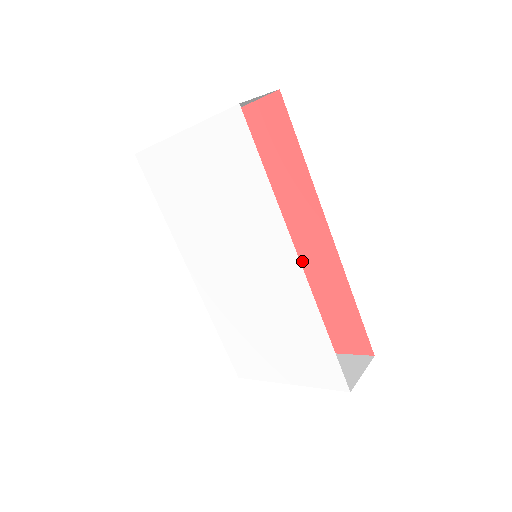
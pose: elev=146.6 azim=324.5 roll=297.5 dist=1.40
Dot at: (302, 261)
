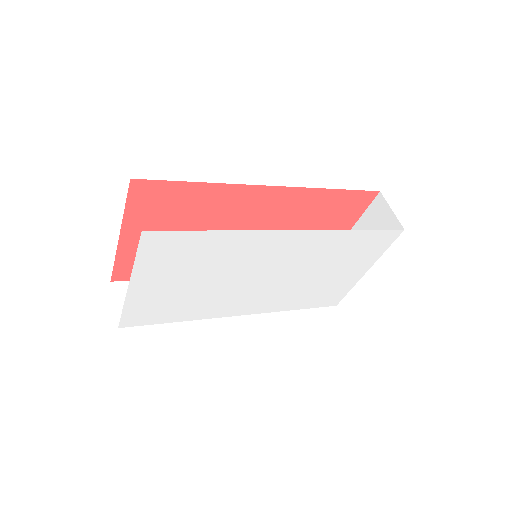
Dot at: (277, 217)
